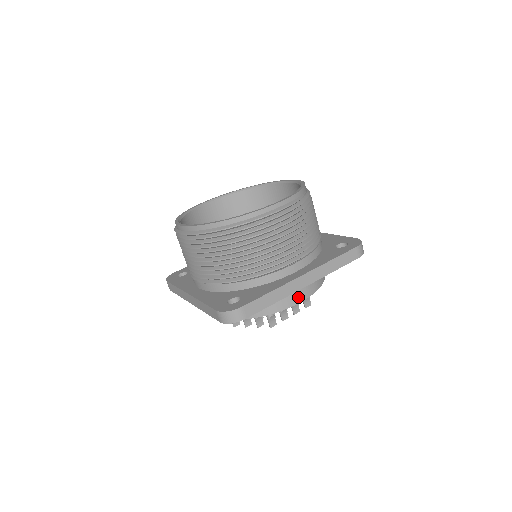
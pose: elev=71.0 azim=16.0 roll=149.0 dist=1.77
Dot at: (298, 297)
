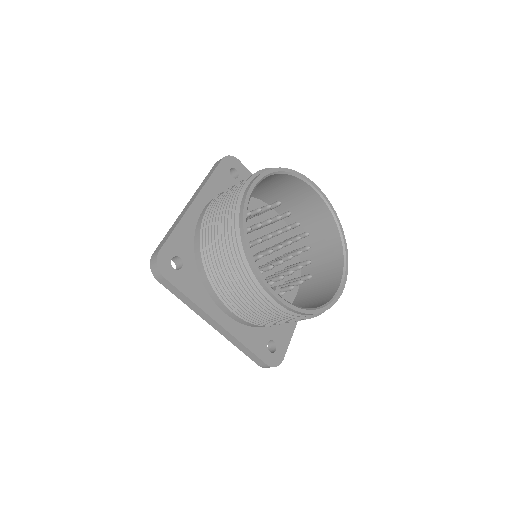
Dot at: occluded
